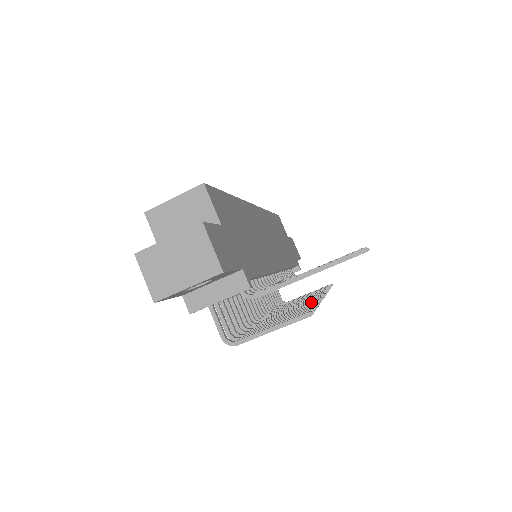
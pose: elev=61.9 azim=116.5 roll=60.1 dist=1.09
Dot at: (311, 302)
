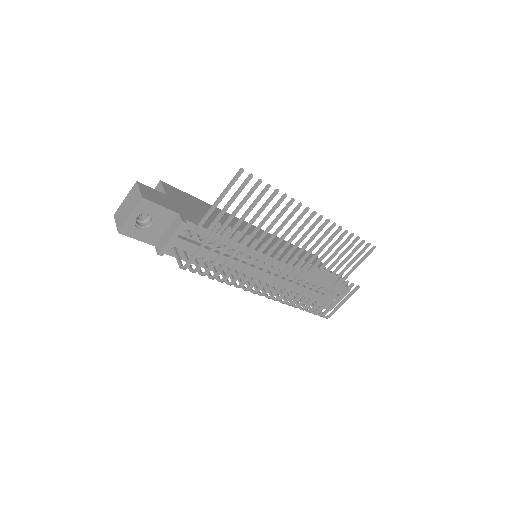
Dot at: occluded
